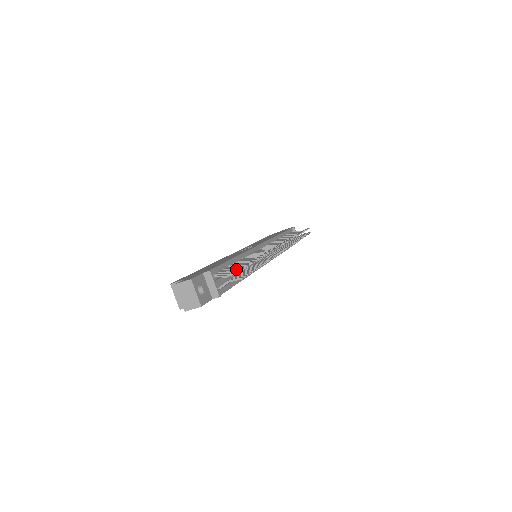
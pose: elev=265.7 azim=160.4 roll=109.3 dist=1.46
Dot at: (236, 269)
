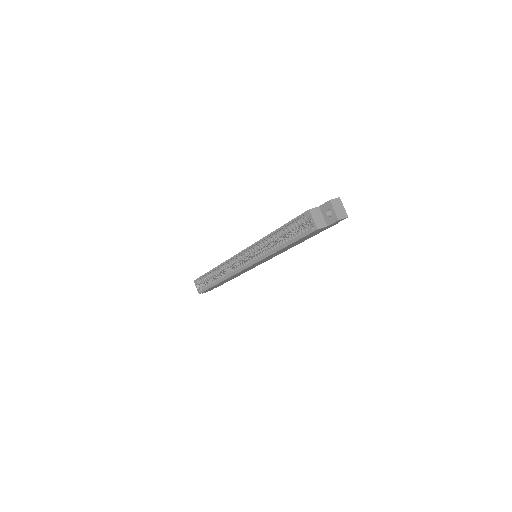
Dot at: occluded
